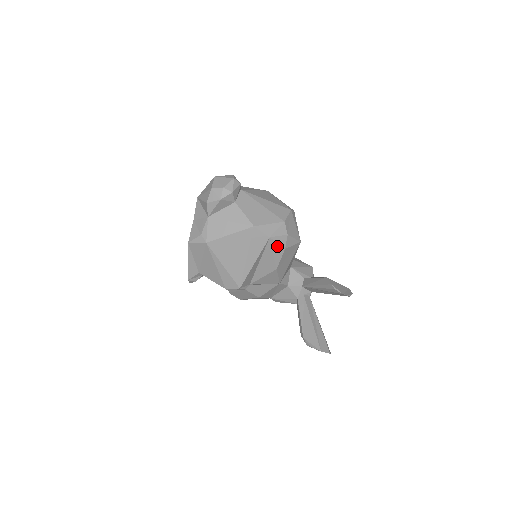
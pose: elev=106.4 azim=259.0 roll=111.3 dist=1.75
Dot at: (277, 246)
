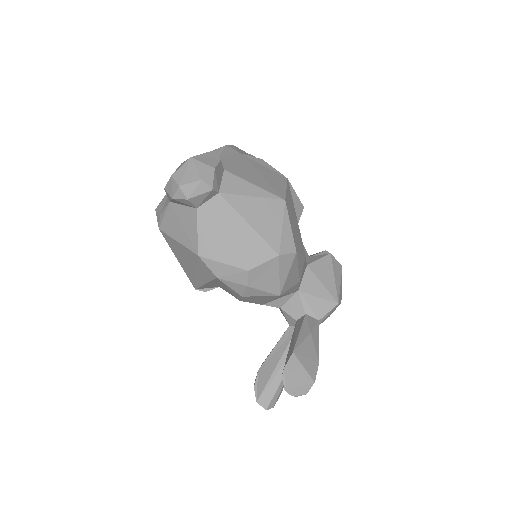
Dot at: (231, 288)
